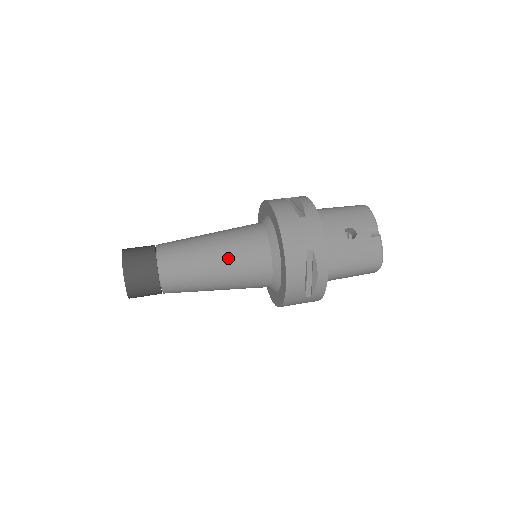
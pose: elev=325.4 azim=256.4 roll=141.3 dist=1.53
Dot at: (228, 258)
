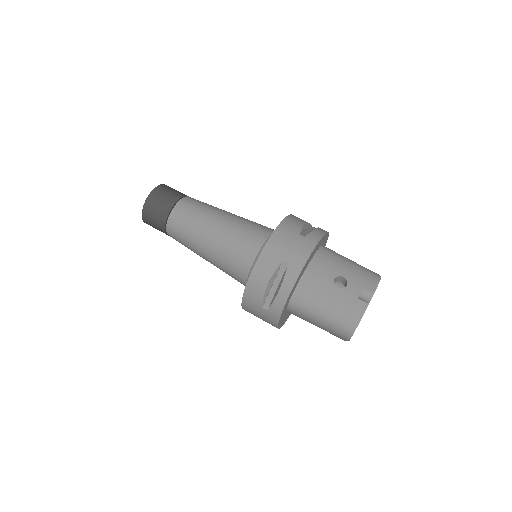
Dot at: (225, 233)
